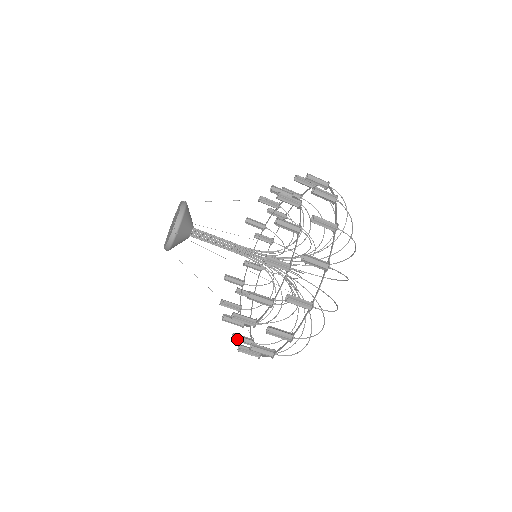
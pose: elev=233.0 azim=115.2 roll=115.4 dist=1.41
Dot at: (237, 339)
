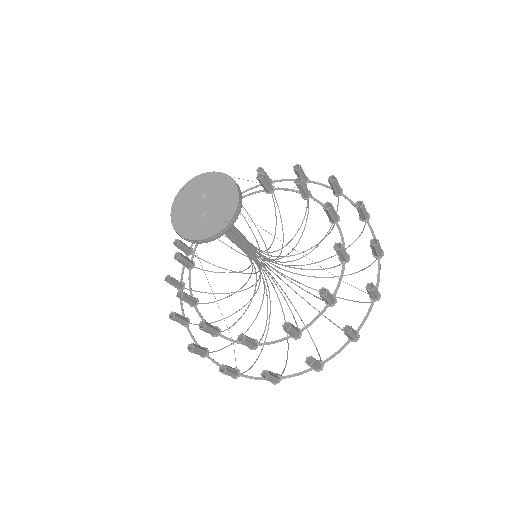
Dot at: (229, 371)
